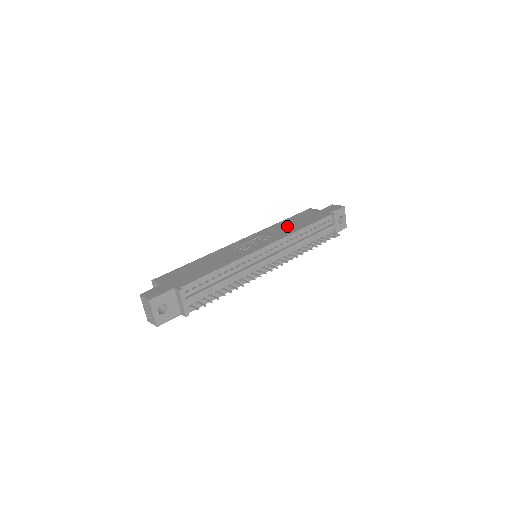
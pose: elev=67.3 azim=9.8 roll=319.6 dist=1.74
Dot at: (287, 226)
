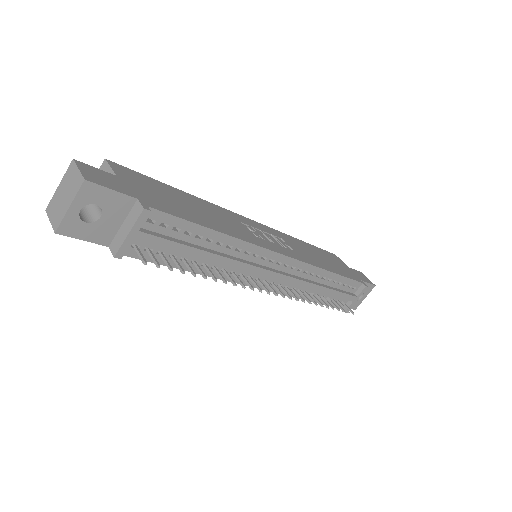
Dot at: (312, 253)
